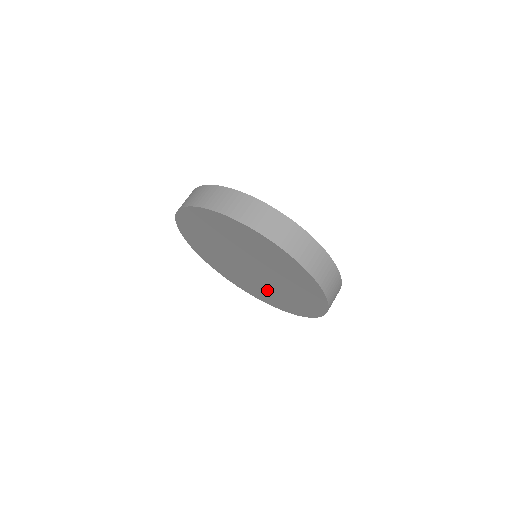
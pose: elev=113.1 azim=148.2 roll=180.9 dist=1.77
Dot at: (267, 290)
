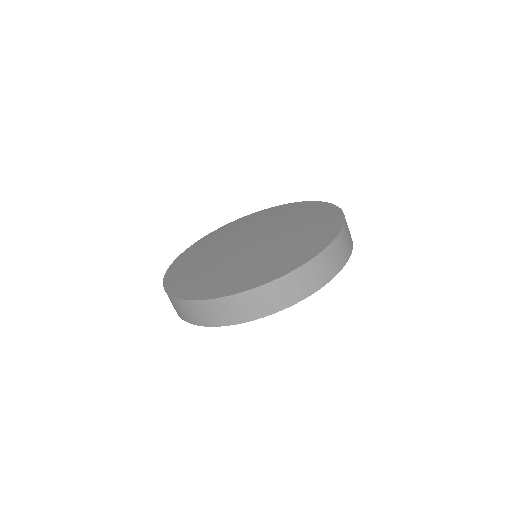
Dot at: occluded
